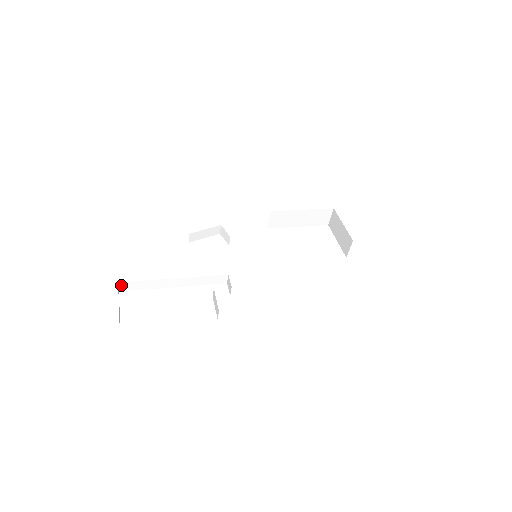
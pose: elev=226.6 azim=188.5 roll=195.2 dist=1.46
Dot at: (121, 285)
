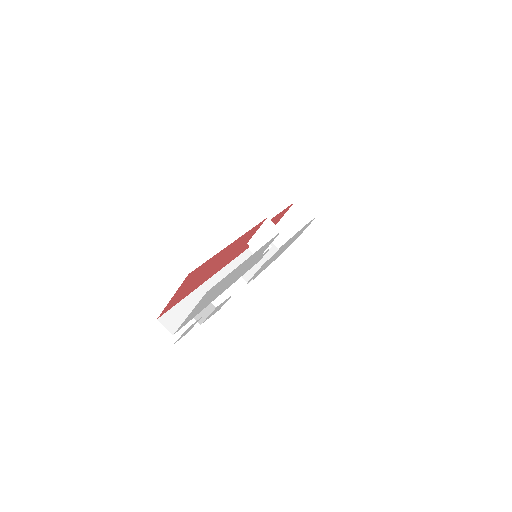
Dot at: (164, 323)
